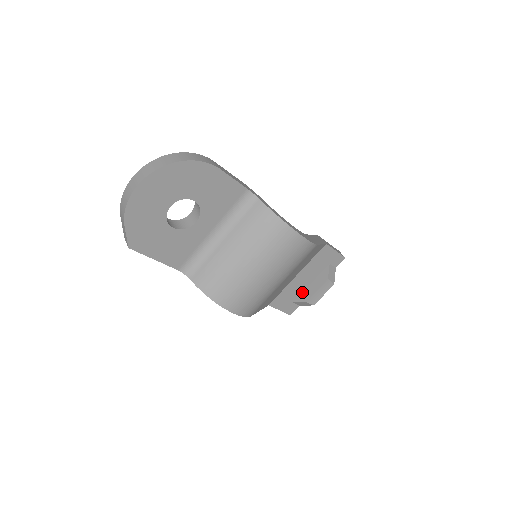
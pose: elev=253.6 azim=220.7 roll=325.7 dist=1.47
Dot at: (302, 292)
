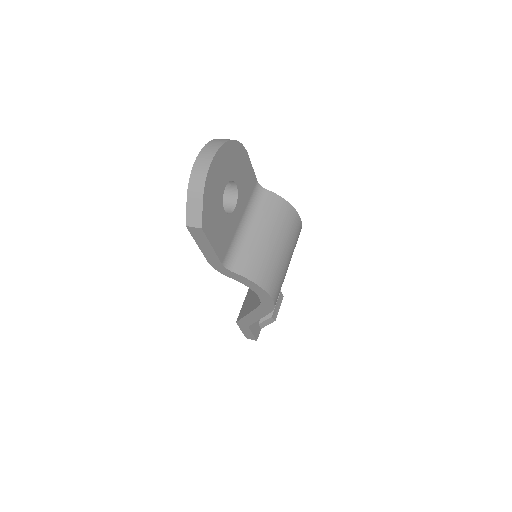
Dot at: occluded
